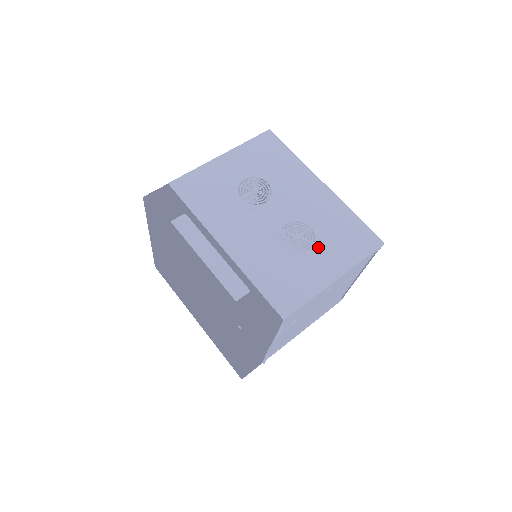
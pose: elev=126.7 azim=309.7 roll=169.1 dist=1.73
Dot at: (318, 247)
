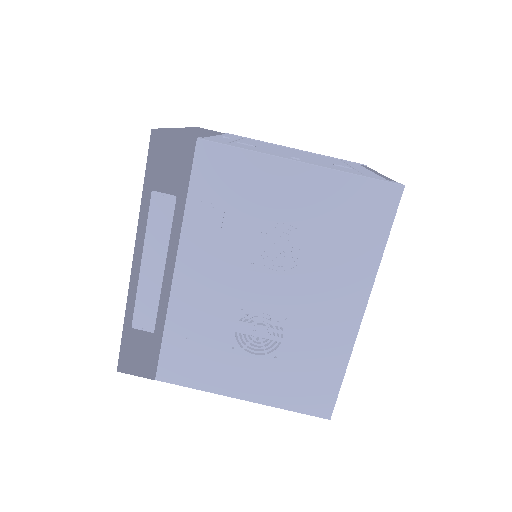
Dot at: (264, 361)
